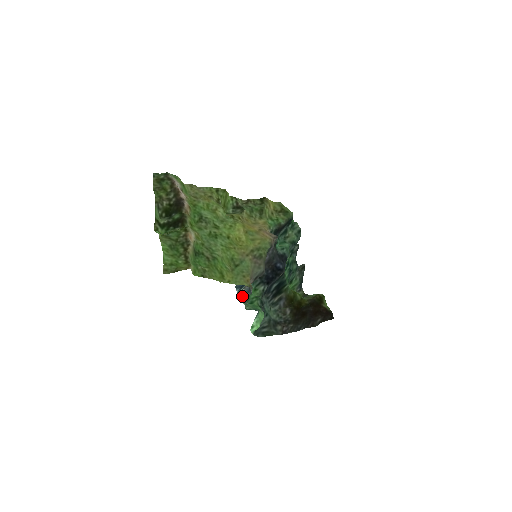
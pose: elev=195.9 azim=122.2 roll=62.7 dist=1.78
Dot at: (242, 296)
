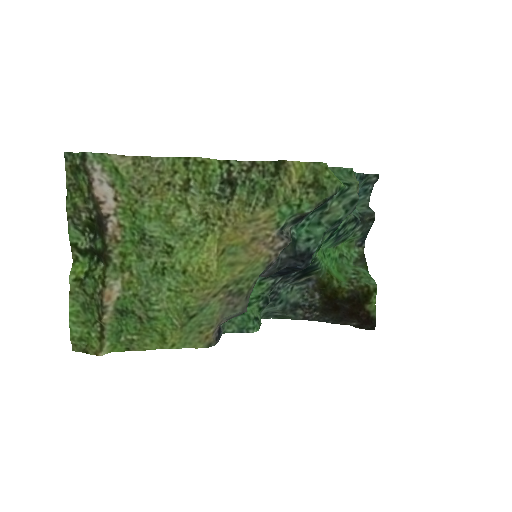
Dot at: occluded
